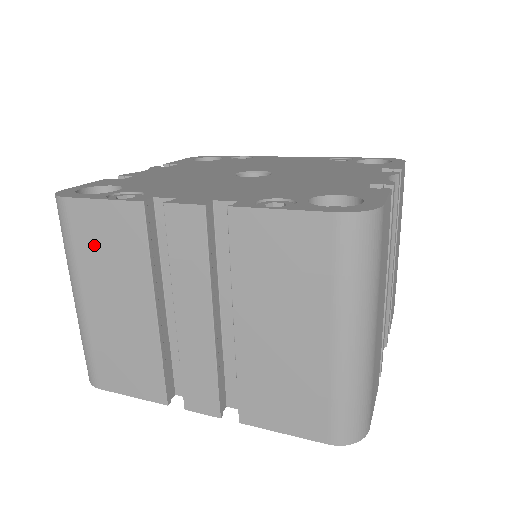
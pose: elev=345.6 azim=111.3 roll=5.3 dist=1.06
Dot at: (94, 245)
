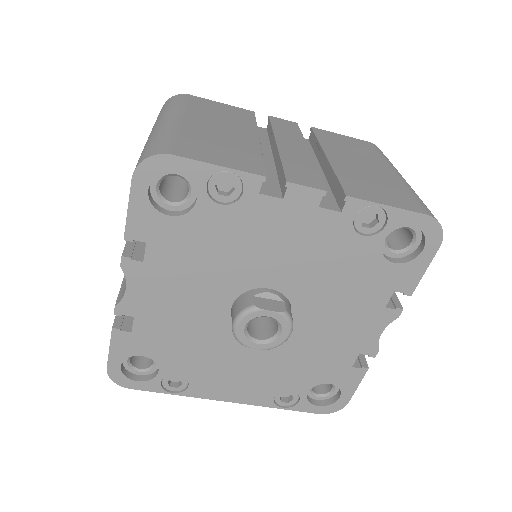
Dot at: (207, 109)
